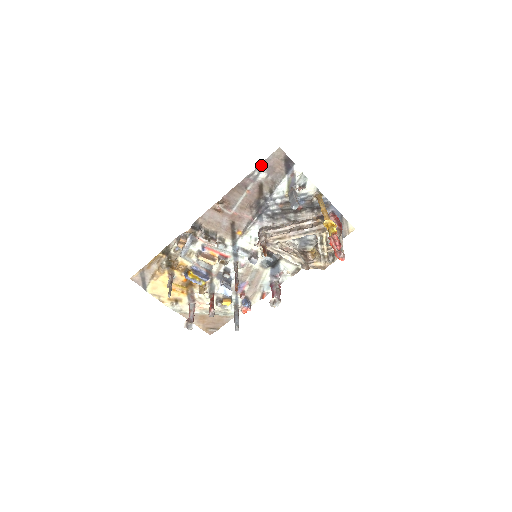
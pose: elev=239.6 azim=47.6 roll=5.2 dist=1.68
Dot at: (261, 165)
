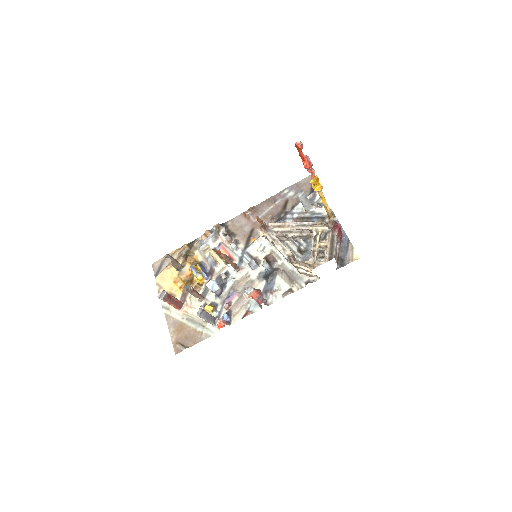
Dot at: (293, 186)
